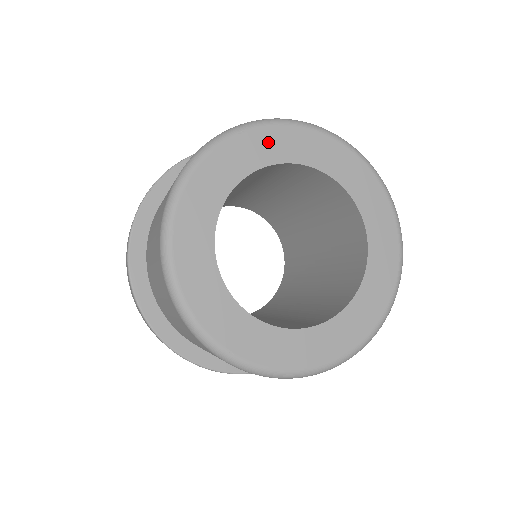
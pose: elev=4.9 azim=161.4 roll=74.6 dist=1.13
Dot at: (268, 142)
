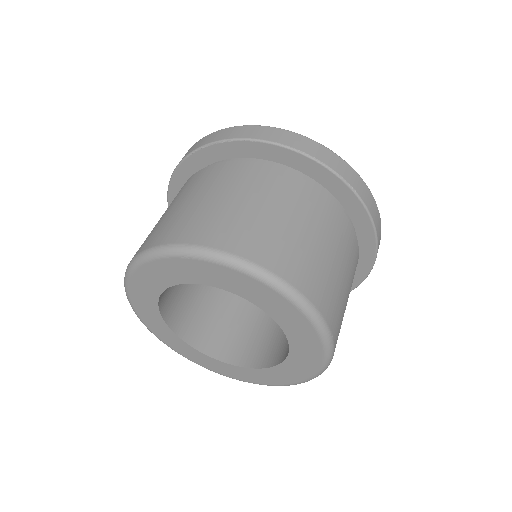
Dot at: (210, 272)
